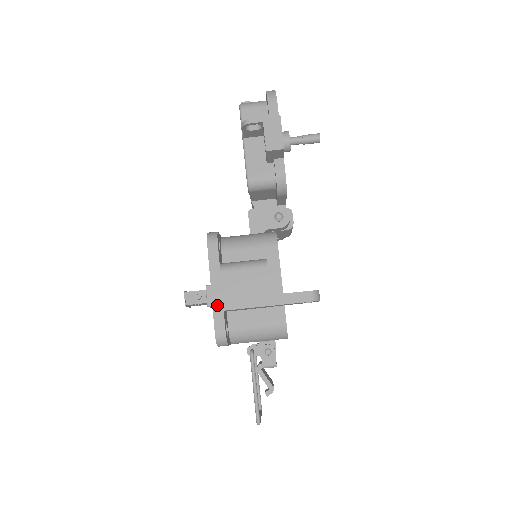
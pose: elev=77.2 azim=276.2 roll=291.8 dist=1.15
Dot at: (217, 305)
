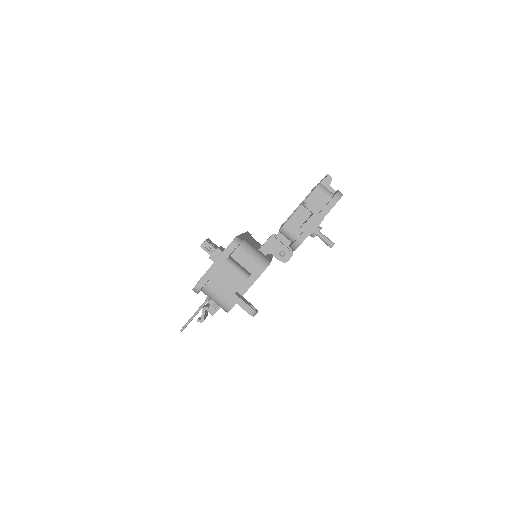
Dot at: (208, 275)
